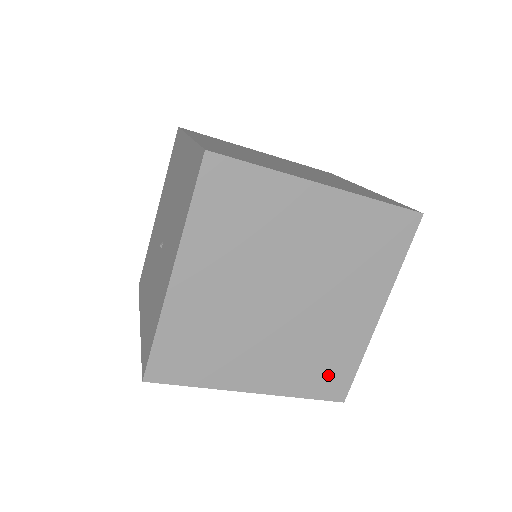
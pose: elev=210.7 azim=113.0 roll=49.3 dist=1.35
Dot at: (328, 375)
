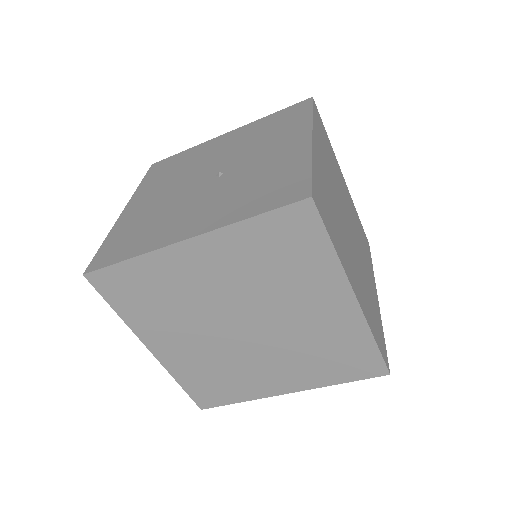
Dot at: (378, 330)
